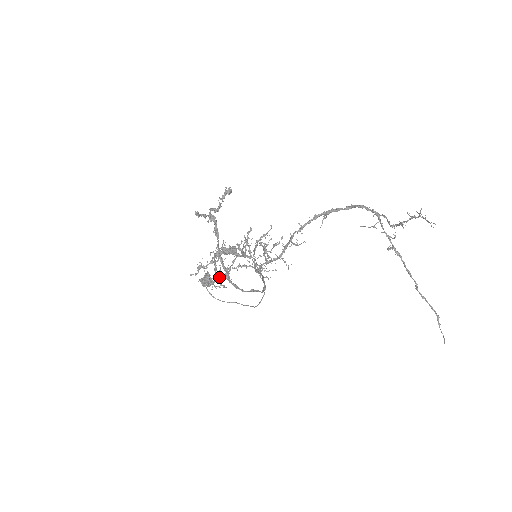
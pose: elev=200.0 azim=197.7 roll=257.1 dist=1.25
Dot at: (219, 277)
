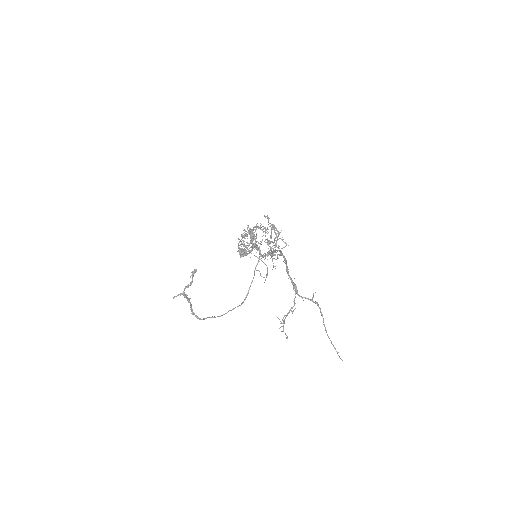
Dot at: (263, 231)
